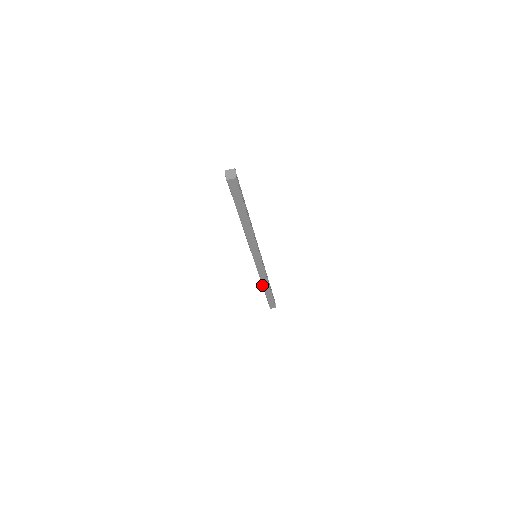
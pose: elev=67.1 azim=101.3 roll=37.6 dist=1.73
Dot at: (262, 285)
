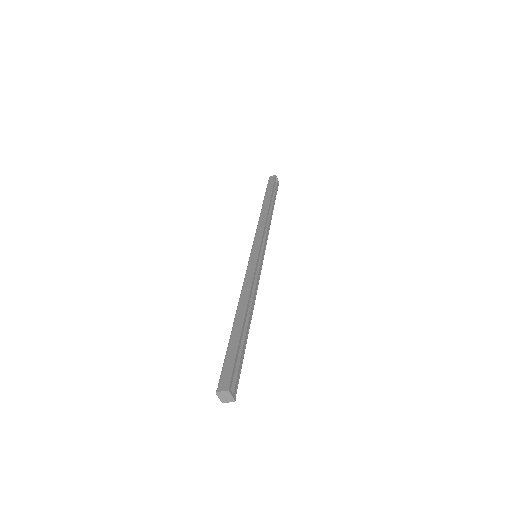
Dot at: occluded
